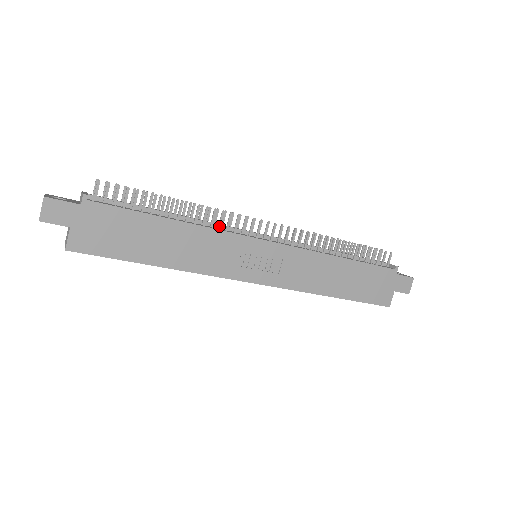
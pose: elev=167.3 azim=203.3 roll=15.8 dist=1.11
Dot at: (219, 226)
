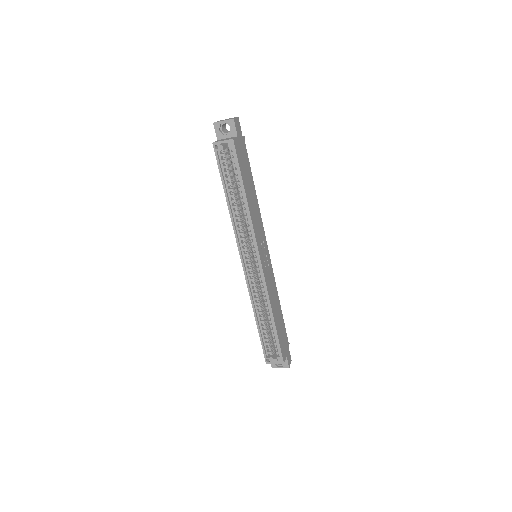
Dot at: occluded
